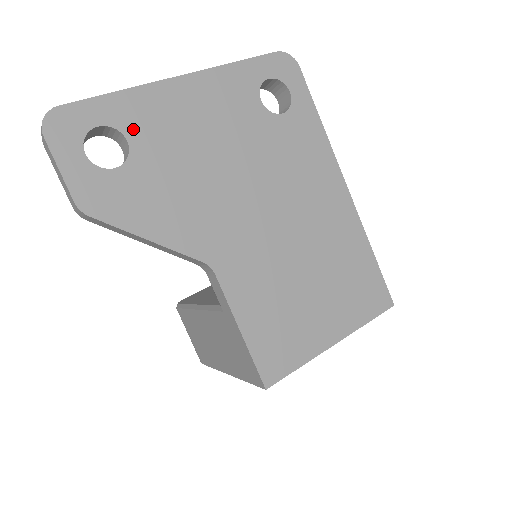
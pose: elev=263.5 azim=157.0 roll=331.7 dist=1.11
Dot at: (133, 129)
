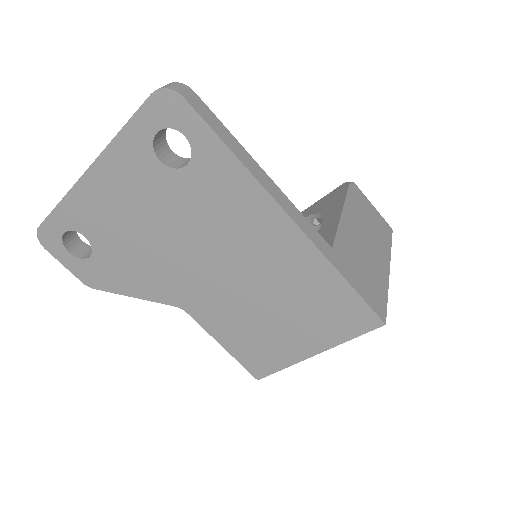
Dot at: (83, 227)
